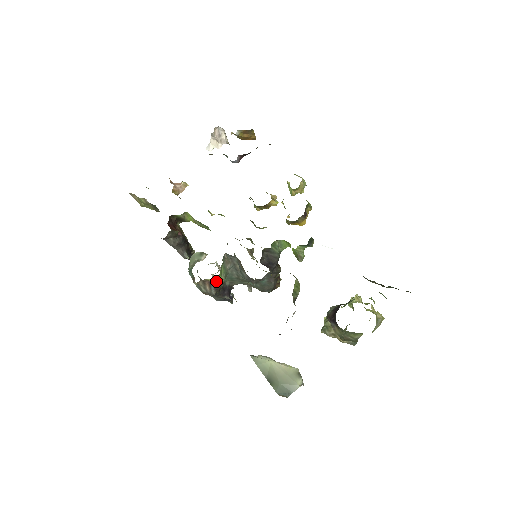
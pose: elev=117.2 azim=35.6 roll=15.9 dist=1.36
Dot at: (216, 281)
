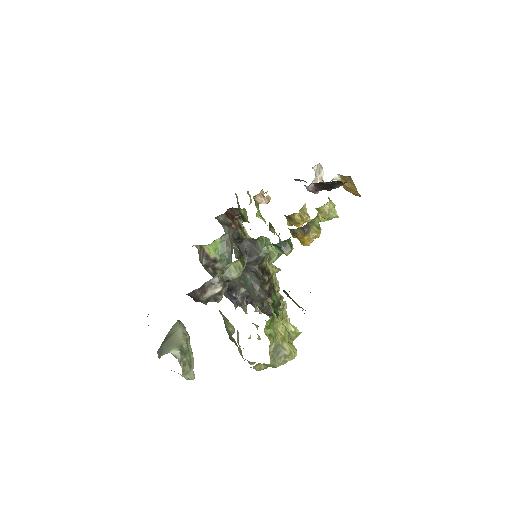
Dot at: (208, 252)
